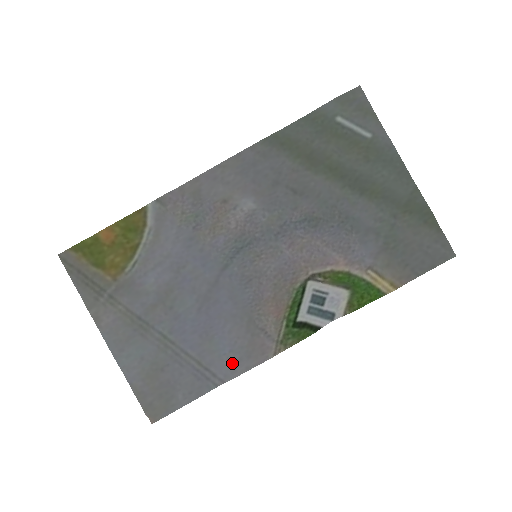
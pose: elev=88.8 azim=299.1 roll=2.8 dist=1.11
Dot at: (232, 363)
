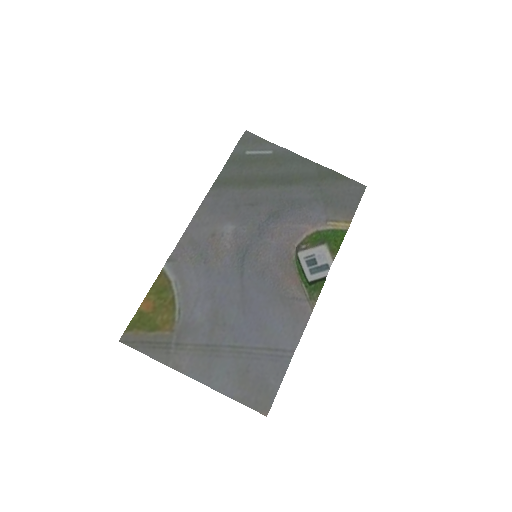
Dot at: (290, 334)
